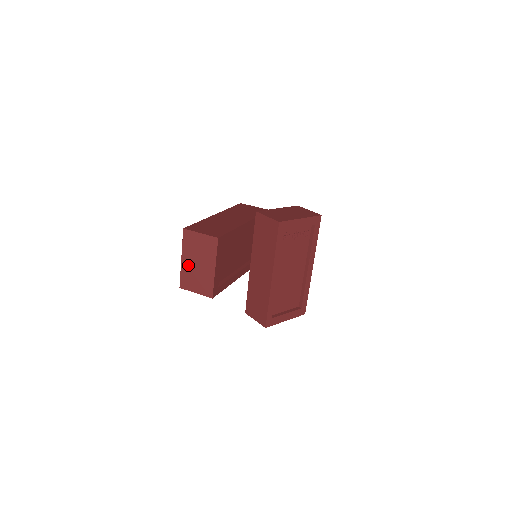
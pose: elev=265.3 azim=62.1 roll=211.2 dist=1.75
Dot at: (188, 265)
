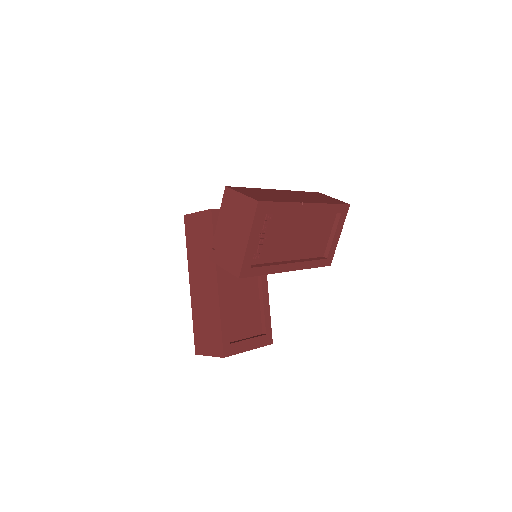
Dot at: occluded
